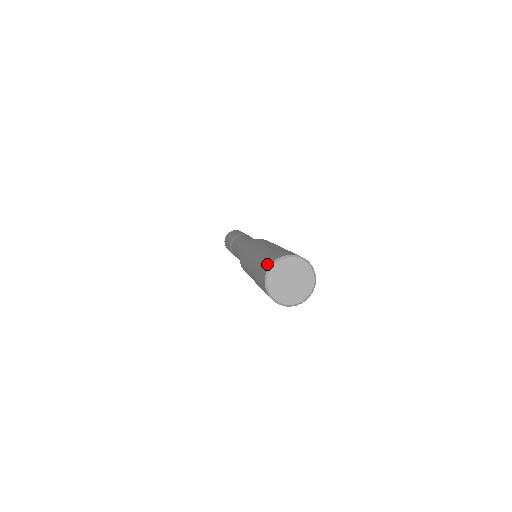
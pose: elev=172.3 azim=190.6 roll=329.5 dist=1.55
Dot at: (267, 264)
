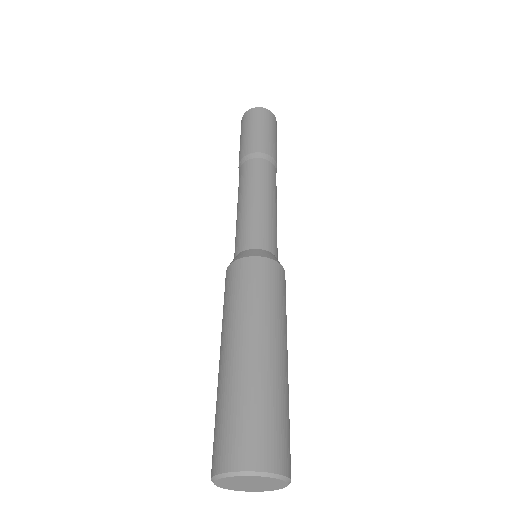
Dot at: occluded
